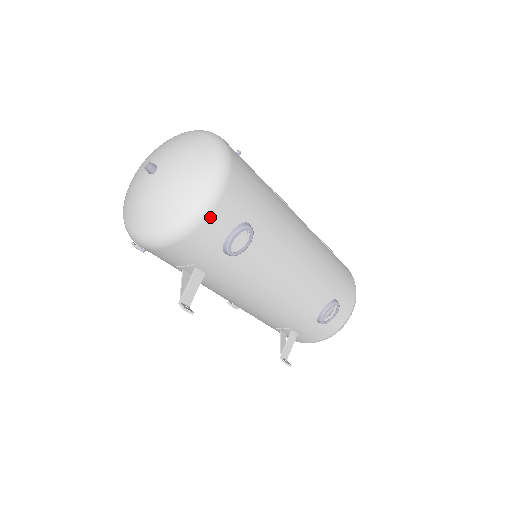
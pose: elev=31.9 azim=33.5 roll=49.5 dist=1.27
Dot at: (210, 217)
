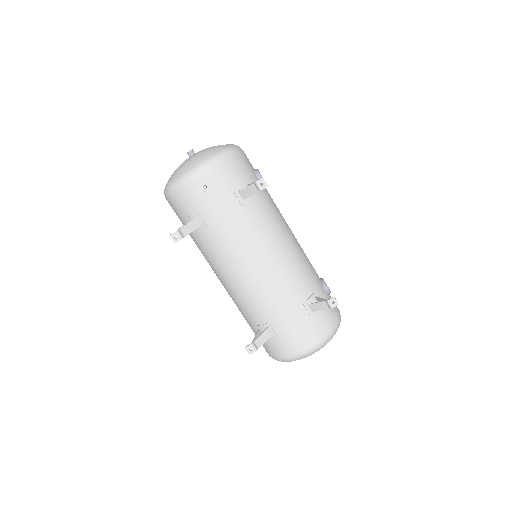
Dot at: occluded
